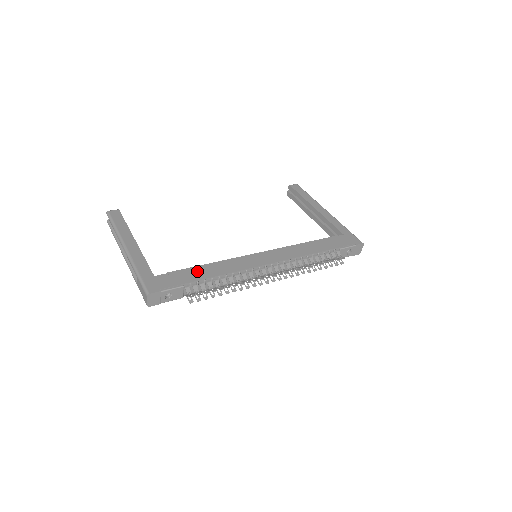
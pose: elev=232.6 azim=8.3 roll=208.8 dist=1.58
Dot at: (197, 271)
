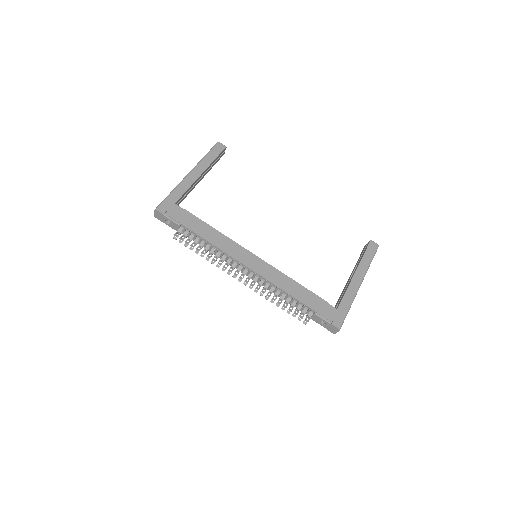
Dot at: (201, 225)
